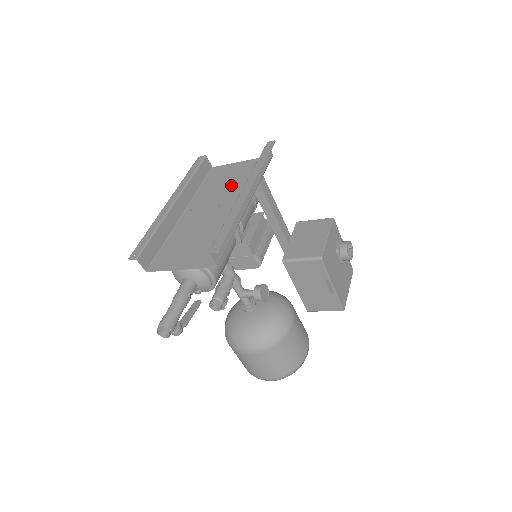
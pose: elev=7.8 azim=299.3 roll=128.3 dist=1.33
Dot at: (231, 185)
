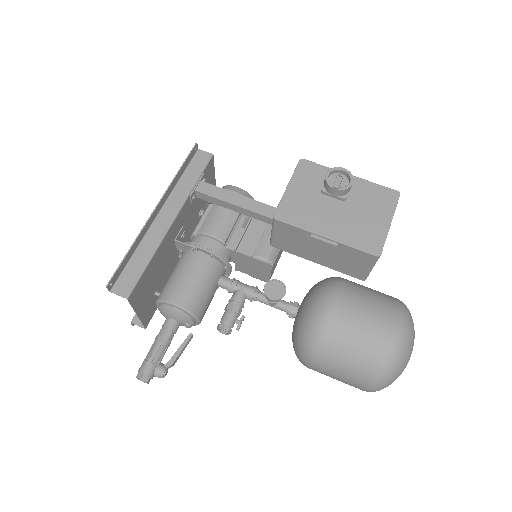
Dot at: (195, 209)
